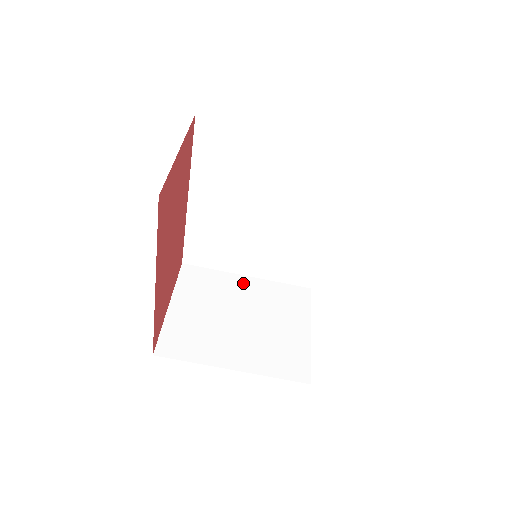
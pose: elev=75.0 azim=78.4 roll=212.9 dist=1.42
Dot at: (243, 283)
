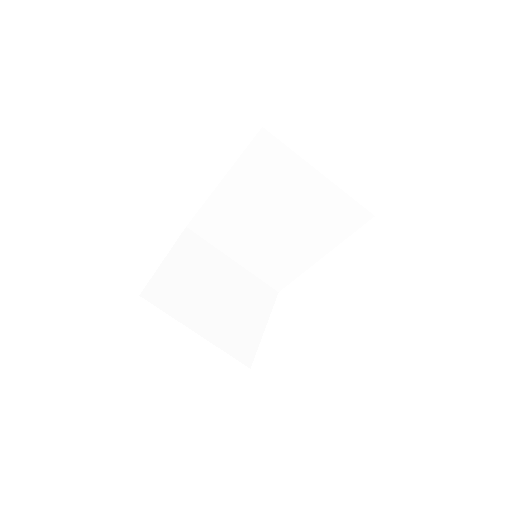
Dot at: (228, 265)
